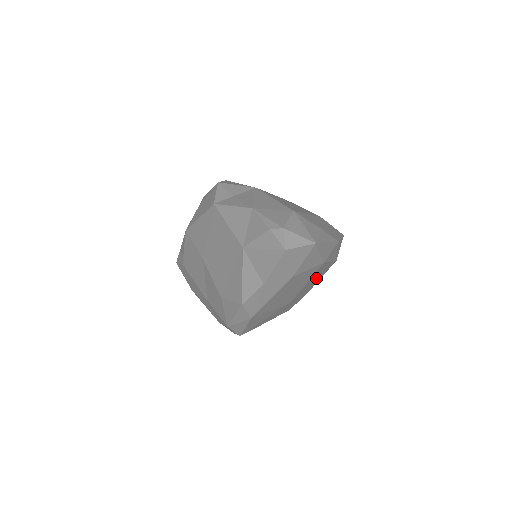
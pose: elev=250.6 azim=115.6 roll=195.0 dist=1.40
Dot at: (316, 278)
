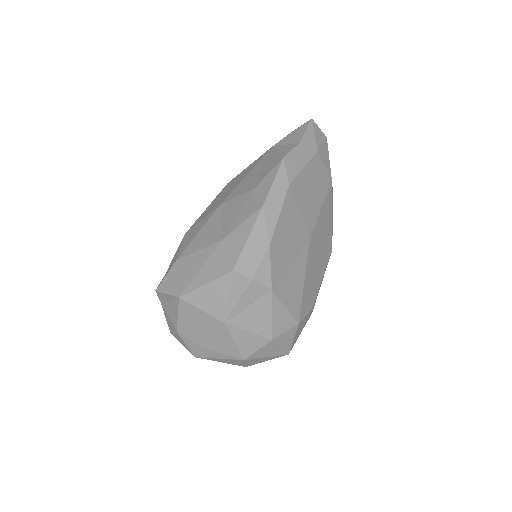
Dot at: (323, 242)
